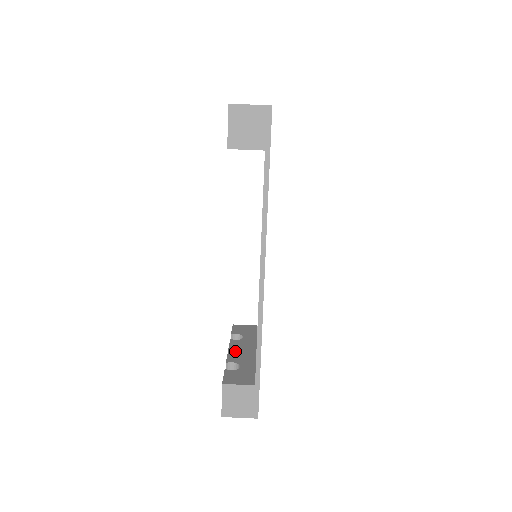
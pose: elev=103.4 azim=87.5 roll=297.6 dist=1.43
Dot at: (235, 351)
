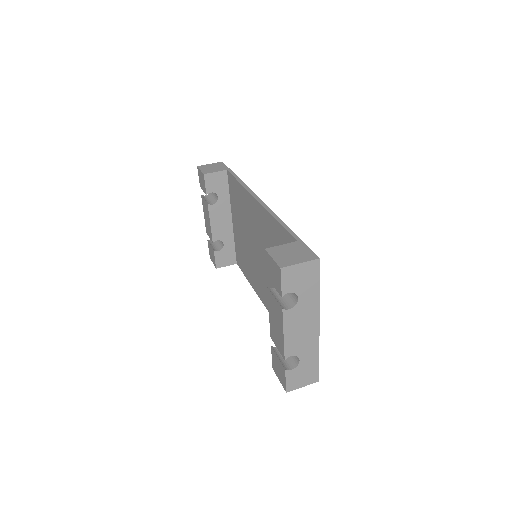
Dot at: occluded
